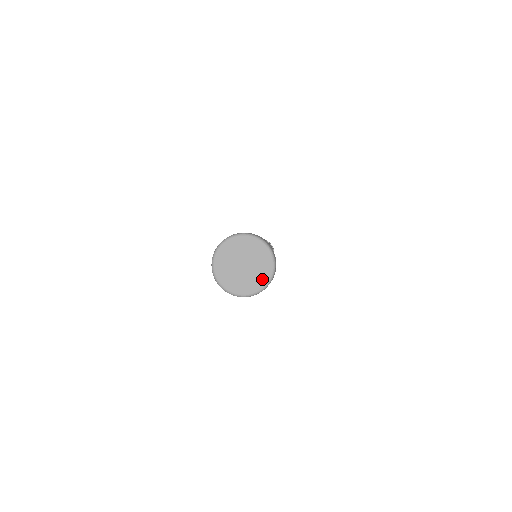
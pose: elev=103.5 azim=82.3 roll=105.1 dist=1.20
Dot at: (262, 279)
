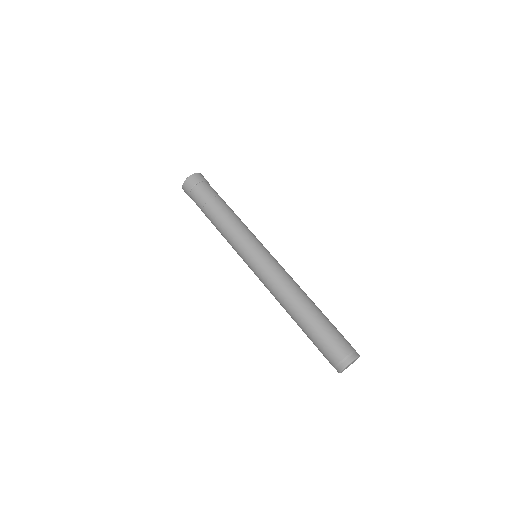
Dot at: occluded
